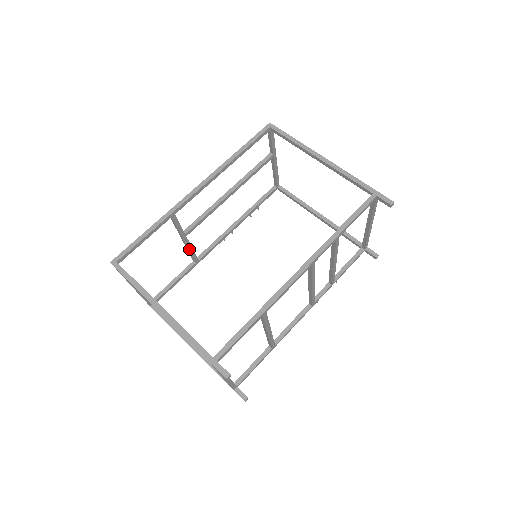
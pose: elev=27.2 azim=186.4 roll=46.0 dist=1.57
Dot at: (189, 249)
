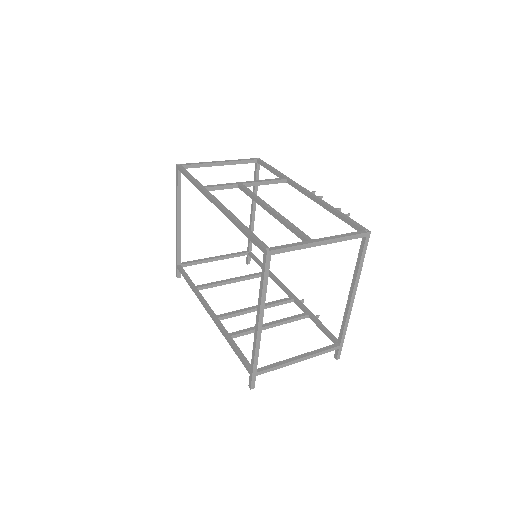
Dot at: (260, 184)
